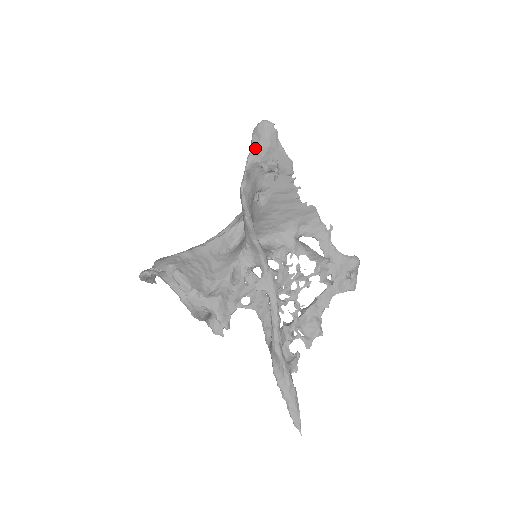
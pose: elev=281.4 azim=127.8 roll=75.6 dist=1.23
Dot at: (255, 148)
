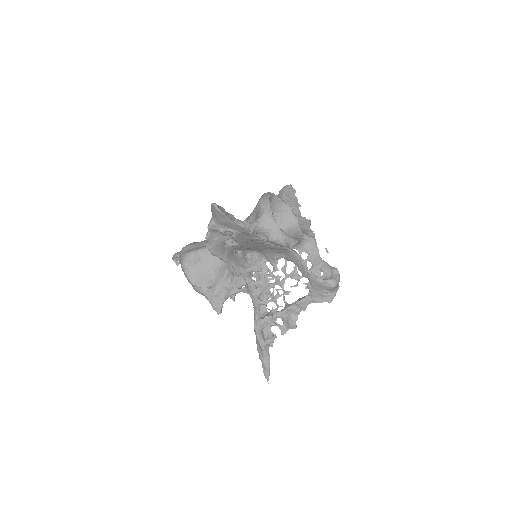
Dot at: (212, 221)
